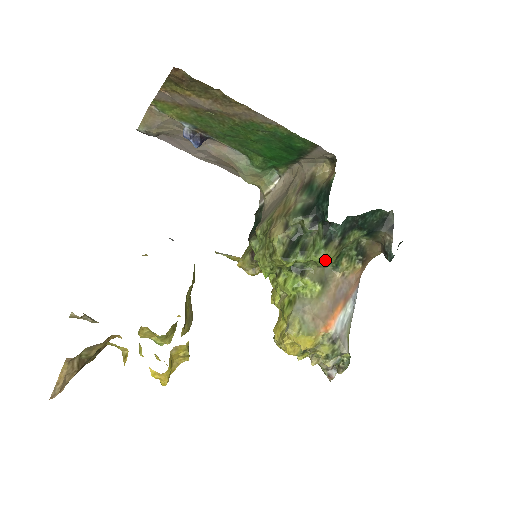
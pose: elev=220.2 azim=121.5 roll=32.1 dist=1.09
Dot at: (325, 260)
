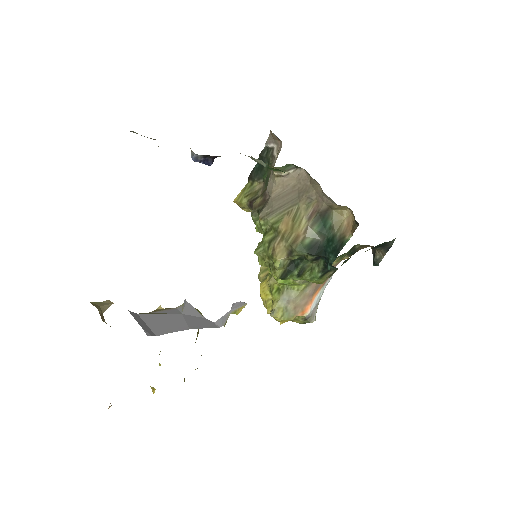
Dot at: (317, 283)
